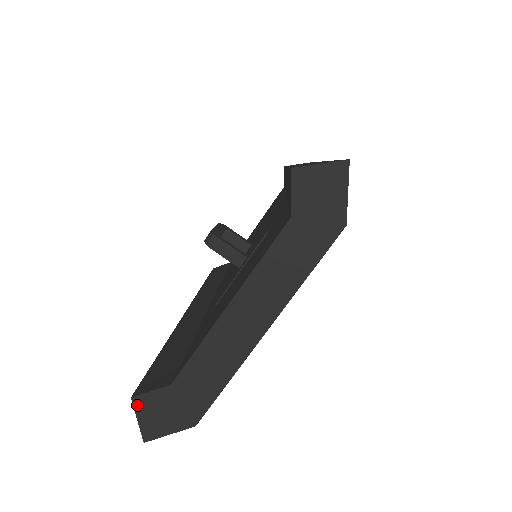
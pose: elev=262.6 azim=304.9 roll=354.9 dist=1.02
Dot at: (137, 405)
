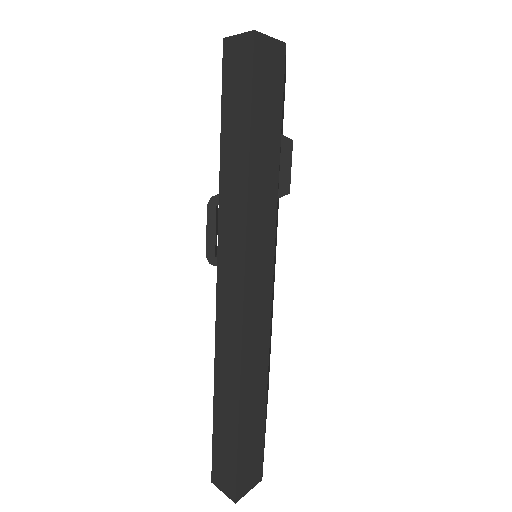
Dot at: (231, 38)
